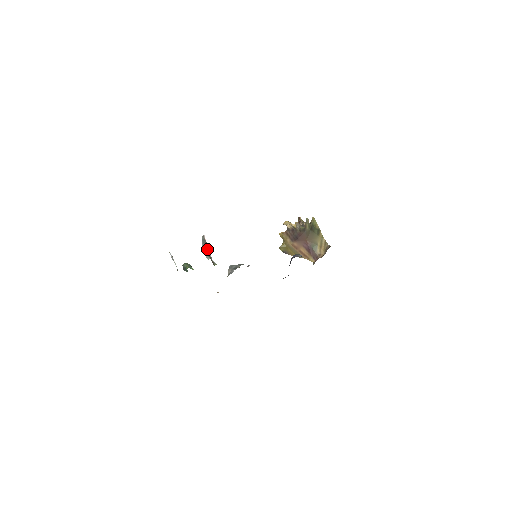
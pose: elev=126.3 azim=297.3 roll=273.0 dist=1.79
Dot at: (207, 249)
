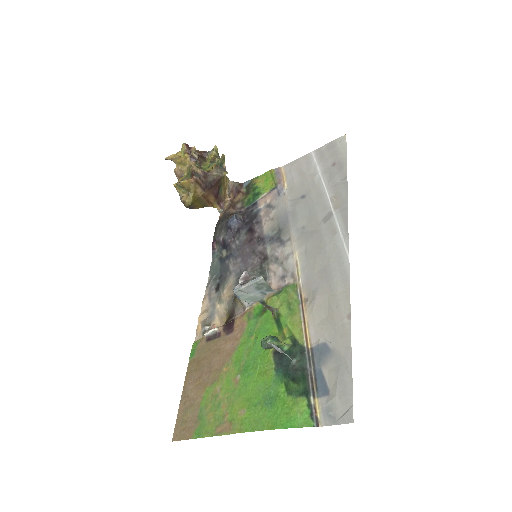
Dot at: (265, 295)
